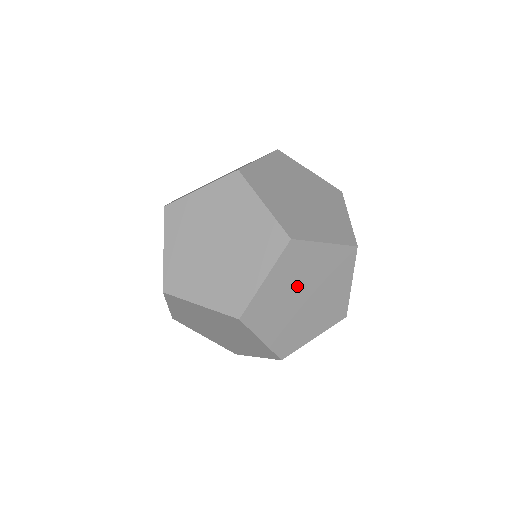
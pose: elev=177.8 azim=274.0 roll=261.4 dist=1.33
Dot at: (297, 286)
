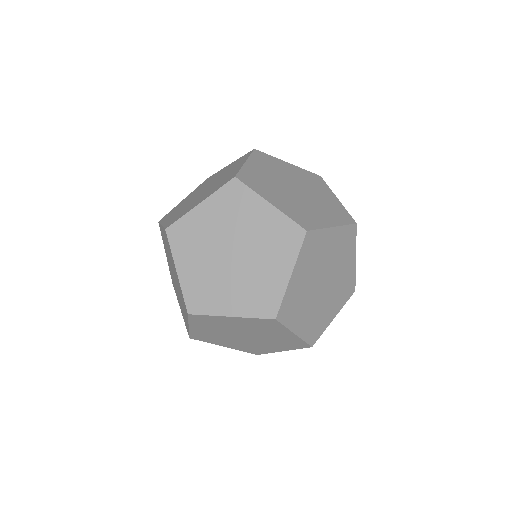
Dot at: (316, 274)
